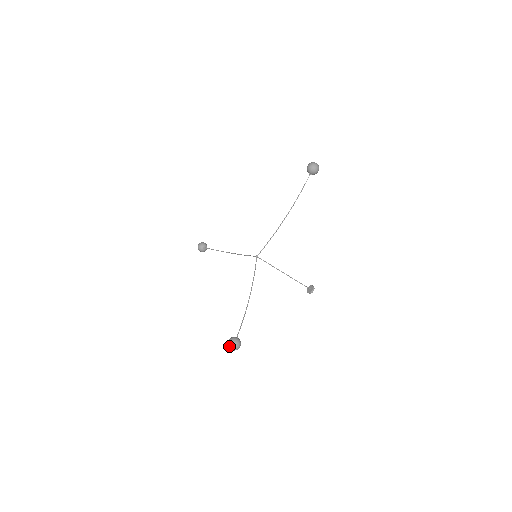
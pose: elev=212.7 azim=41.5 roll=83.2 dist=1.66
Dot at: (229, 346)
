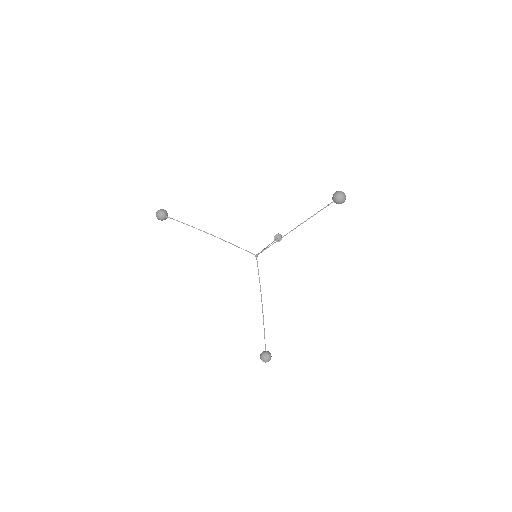
Dot at: occluded
